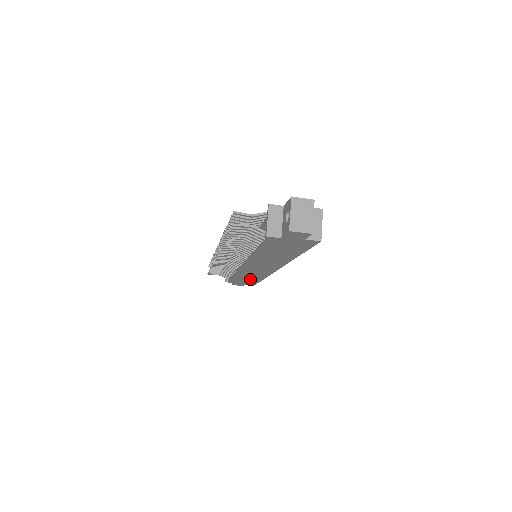
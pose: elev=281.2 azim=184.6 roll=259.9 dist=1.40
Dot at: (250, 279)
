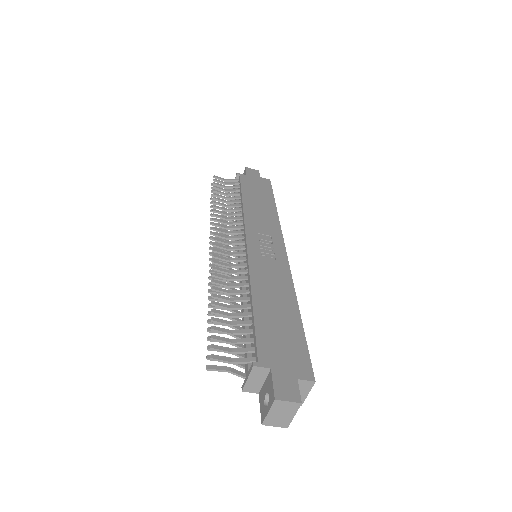
Dot at: occluded
